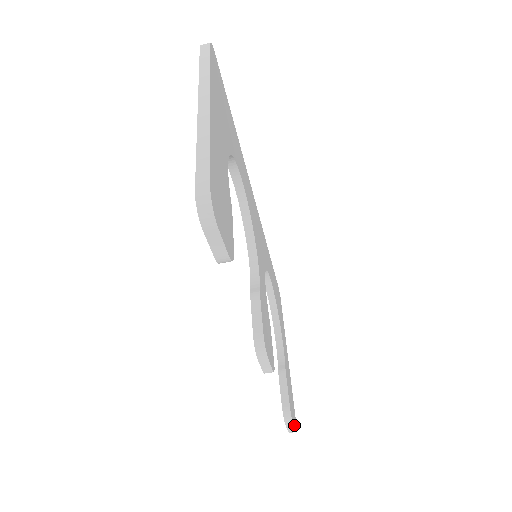
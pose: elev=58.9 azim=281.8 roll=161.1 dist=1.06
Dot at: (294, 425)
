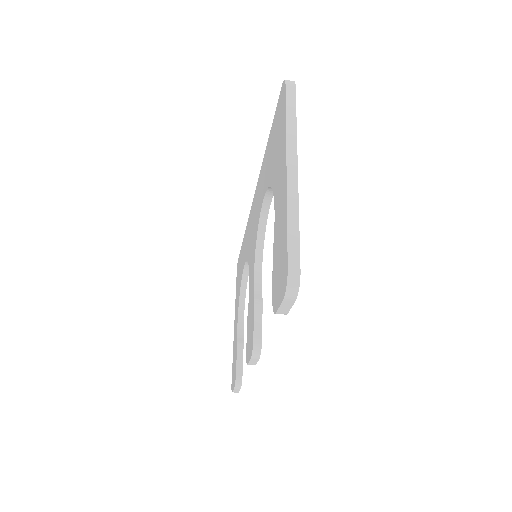
Dot at: occluded
